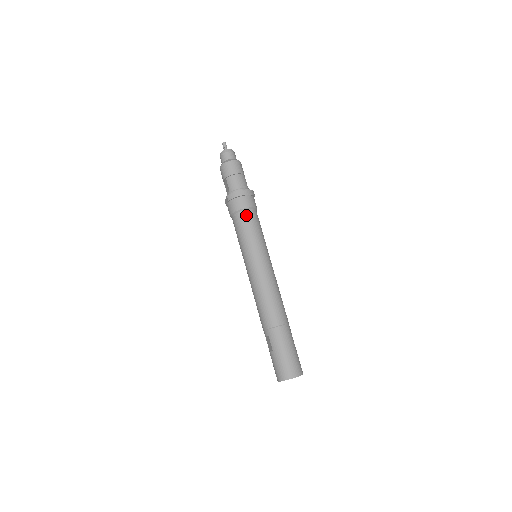
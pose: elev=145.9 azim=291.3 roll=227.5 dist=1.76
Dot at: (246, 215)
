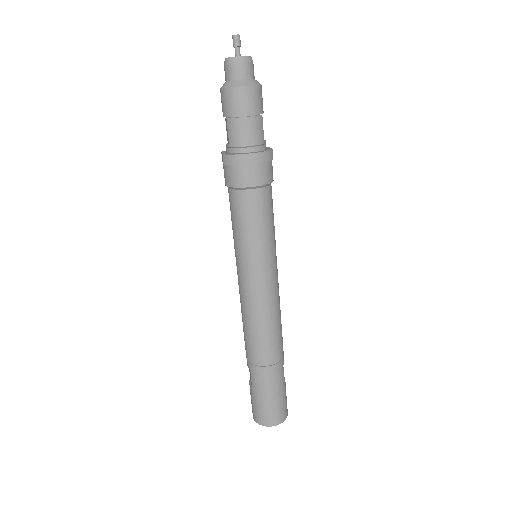
Dot at: (249, 198)
